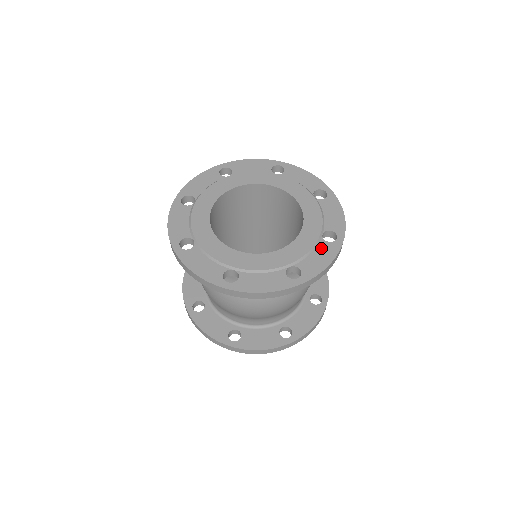
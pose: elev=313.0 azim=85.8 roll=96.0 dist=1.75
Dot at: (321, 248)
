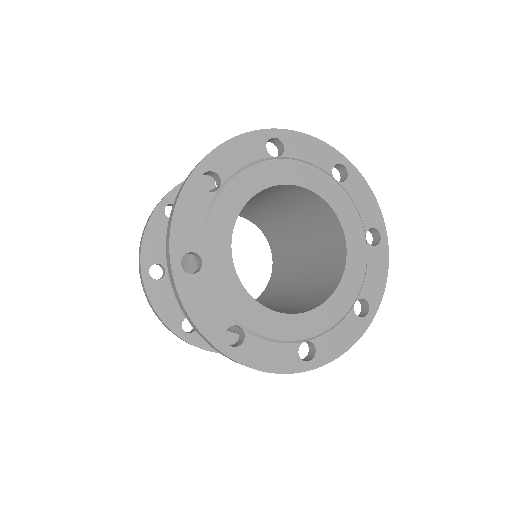
Dot at: (372, 259)
